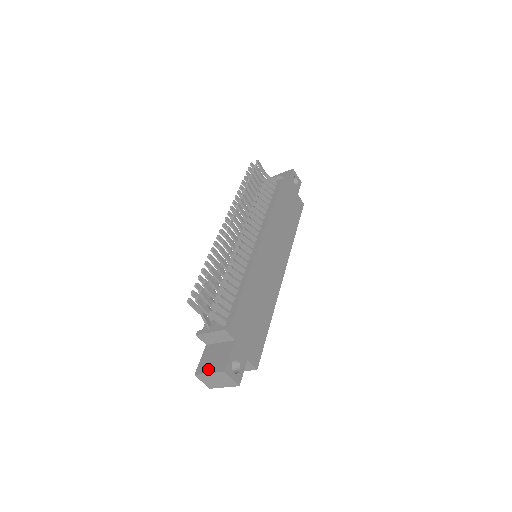
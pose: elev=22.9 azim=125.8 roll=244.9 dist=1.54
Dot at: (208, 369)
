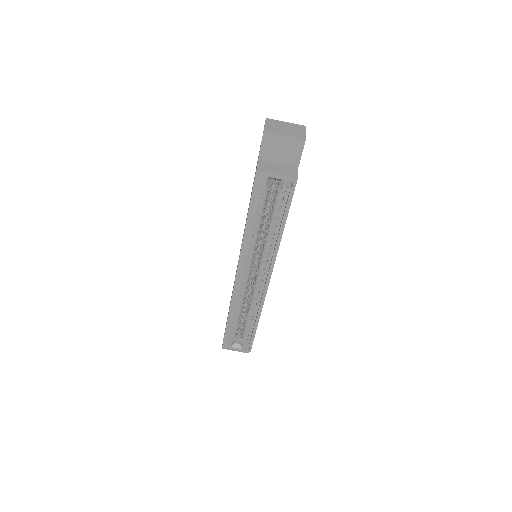
Dot at: occluded
